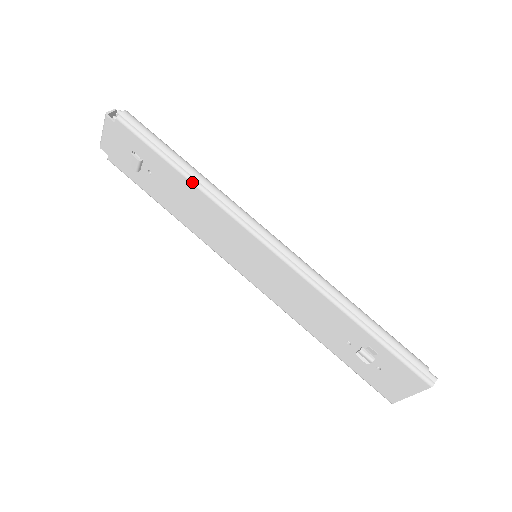
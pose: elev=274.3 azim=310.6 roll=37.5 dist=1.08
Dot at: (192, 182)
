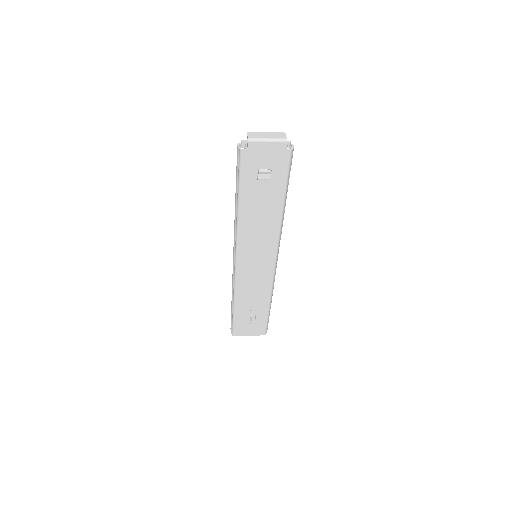
Dot at: (283, 213)
